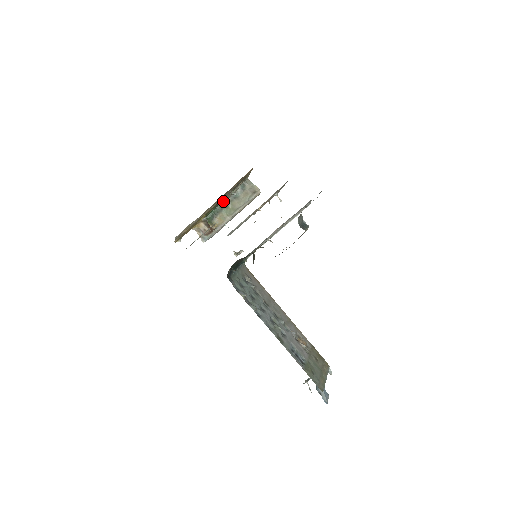
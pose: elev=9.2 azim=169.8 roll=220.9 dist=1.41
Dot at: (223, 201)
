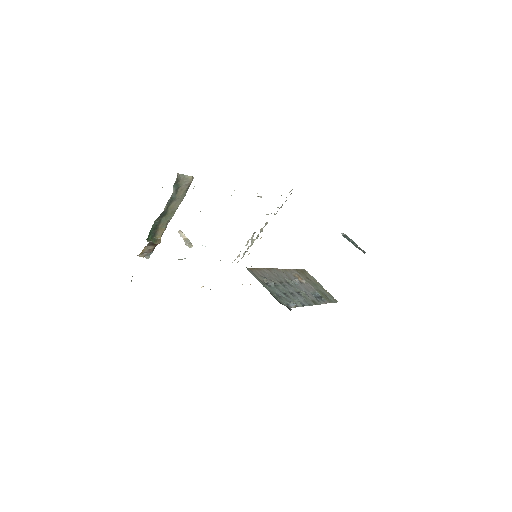
Dot at: (161, 213)
